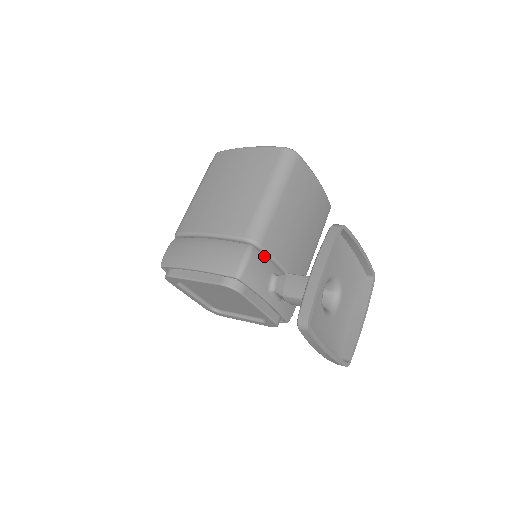
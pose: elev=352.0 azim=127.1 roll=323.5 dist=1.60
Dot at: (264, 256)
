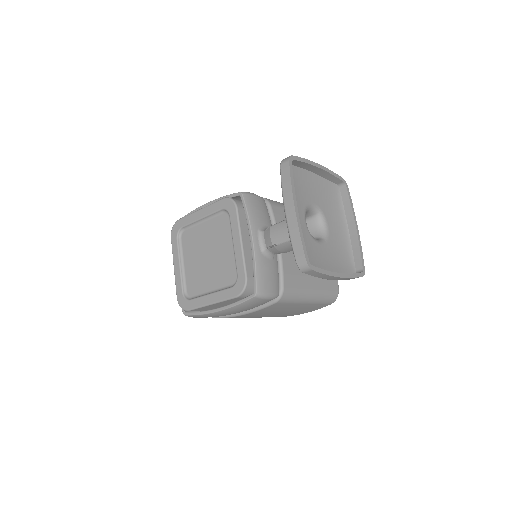
Dot at: (269, 214)
